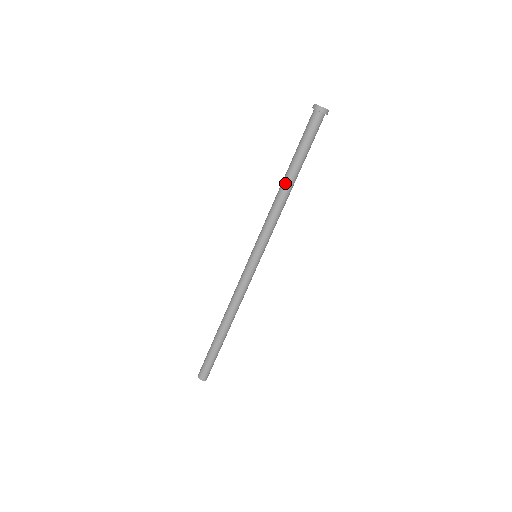
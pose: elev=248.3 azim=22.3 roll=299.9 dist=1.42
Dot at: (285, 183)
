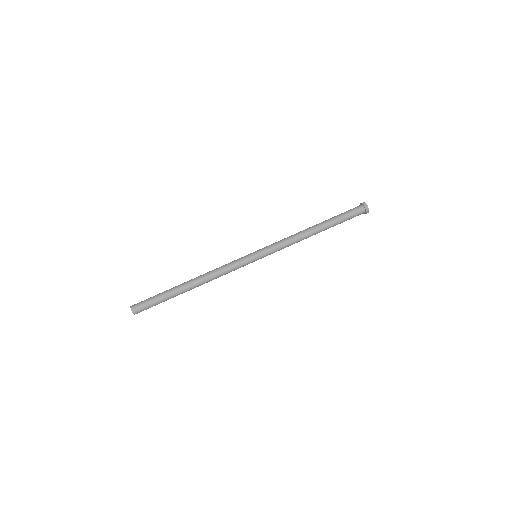
Dot at: (312, 226)
